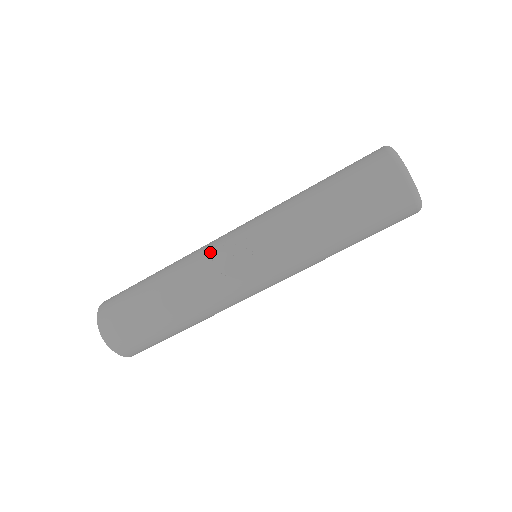
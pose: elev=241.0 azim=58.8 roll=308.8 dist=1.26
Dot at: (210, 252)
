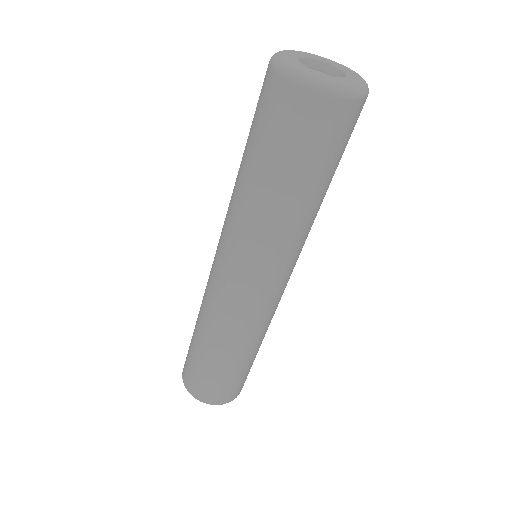
Dot at: (210, 285)
